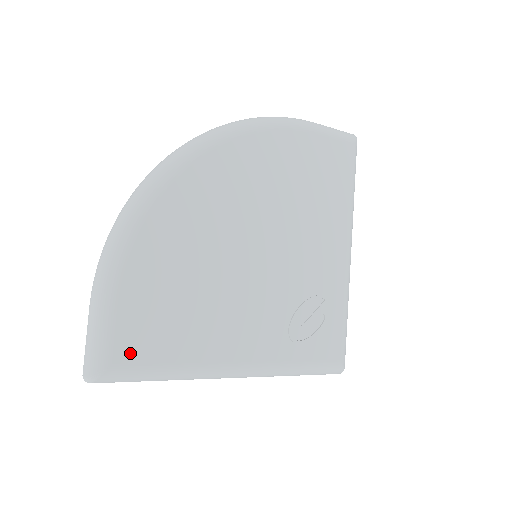
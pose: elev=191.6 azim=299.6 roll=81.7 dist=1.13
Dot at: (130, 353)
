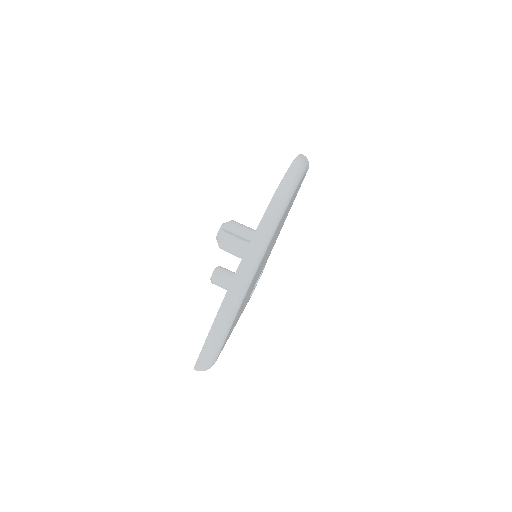
Dot at: occluded
